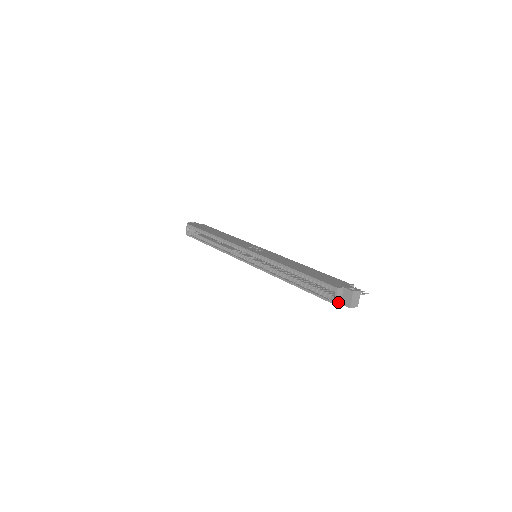
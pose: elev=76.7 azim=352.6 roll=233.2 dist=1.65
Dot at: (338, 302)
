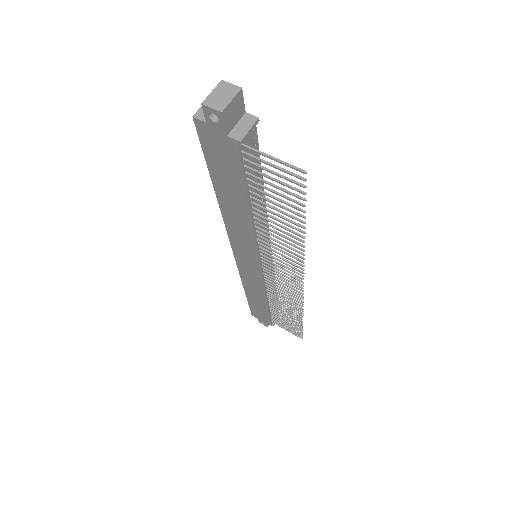
Dot at: (203, 117)
